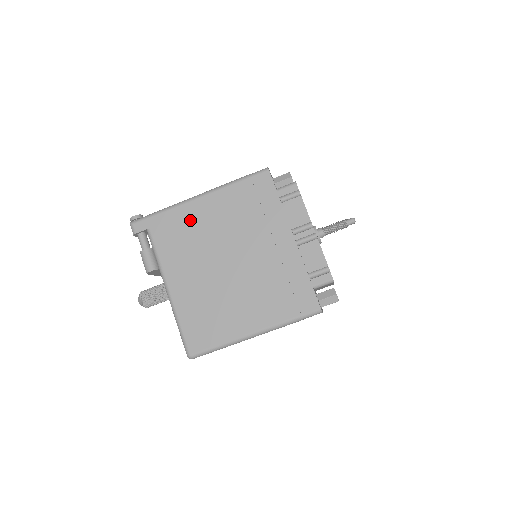
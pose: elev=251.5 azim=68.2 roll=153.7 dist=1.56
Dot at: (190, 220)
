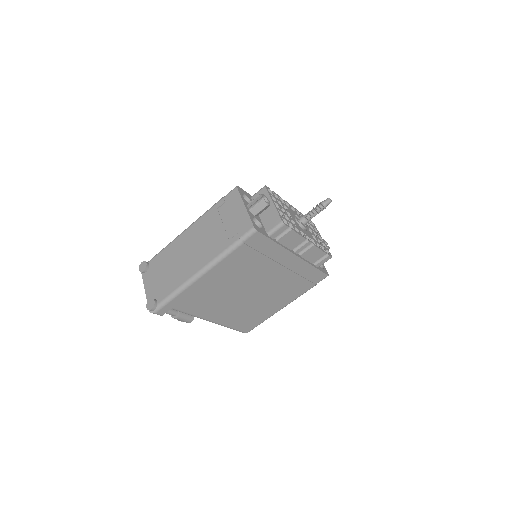
Dot at: (205, 289)
